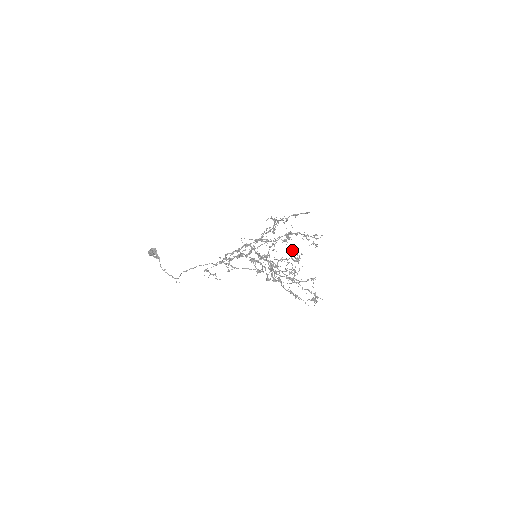
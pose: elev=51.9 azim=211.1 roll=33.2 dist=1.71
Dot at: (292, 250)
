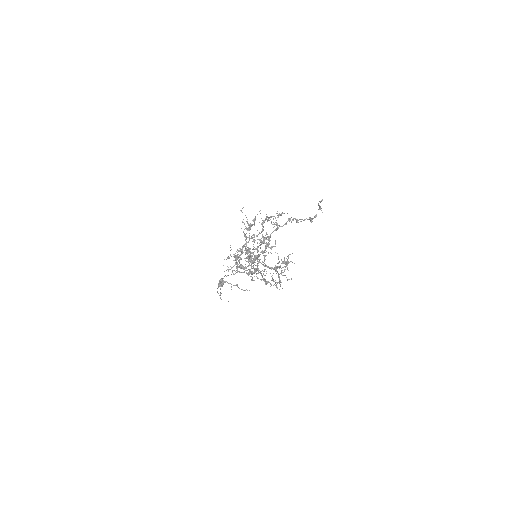
Dot at: occluded
